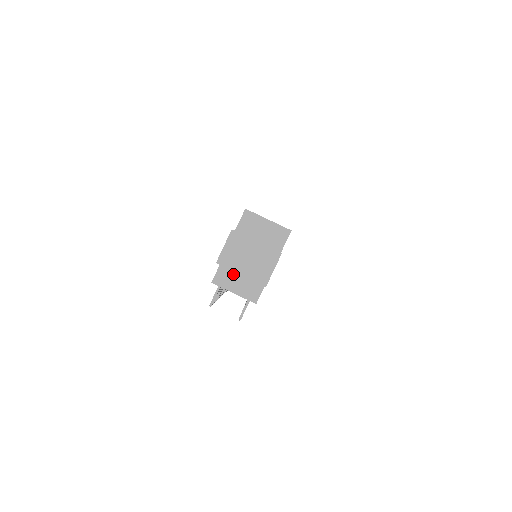
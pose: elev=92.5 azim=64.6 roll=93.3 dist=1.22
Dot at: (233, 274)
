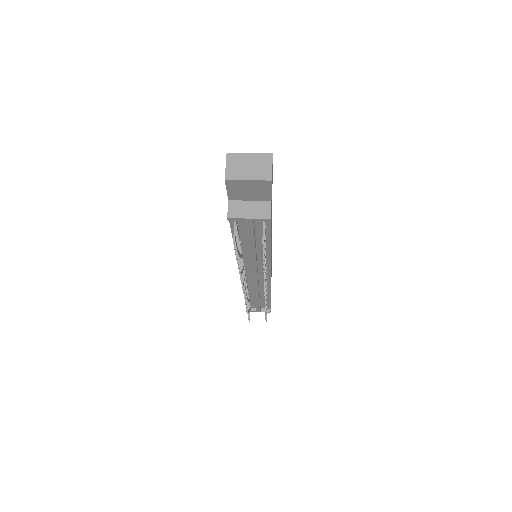
Dot at: (242, 205)
